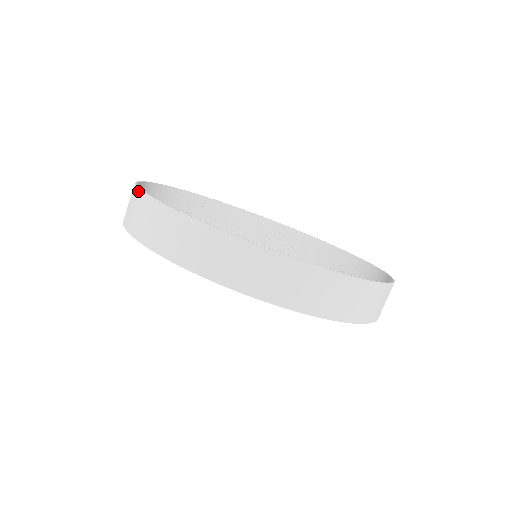
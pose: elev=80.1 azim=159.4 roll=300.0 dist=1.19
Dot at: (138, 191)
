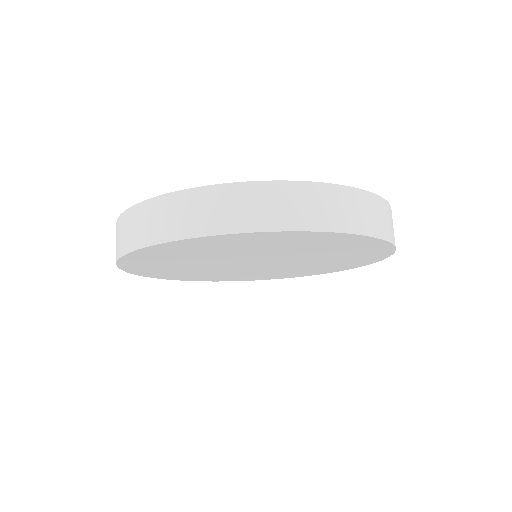
Dot at: (116, 224)
